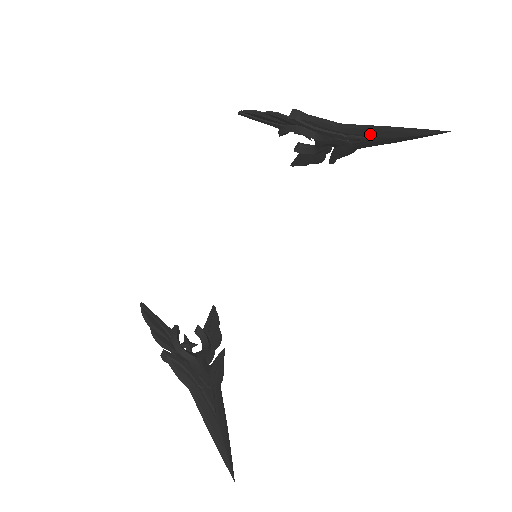
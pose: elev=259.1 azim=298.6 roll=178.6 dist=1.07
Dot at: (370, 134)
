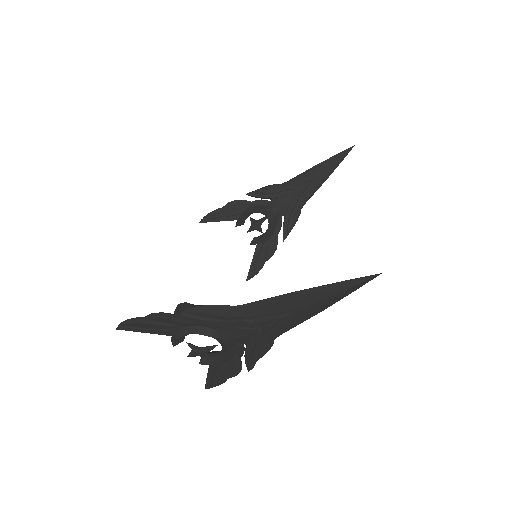
Dot at: (308, 177)
